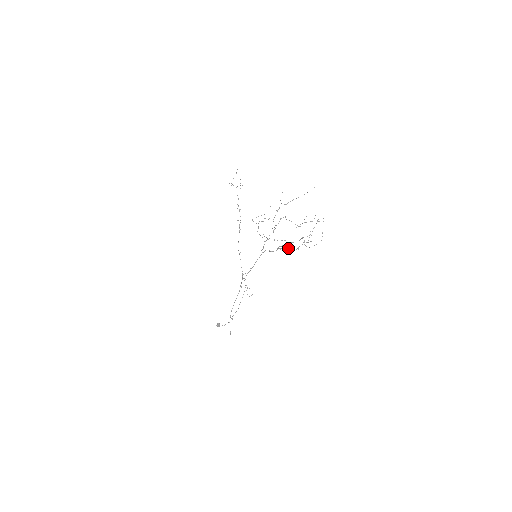
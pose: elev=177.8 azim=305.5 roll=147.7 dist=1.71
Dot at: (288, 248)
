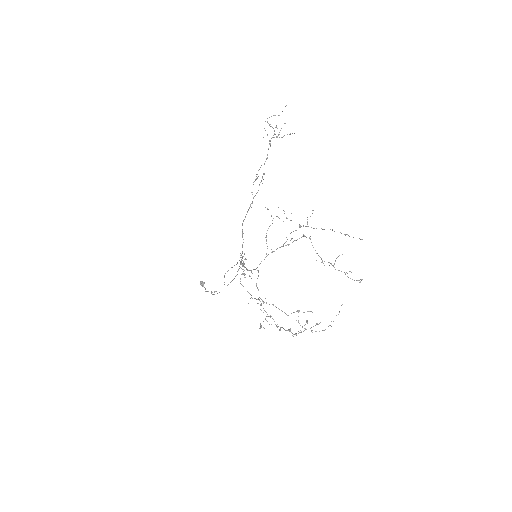
Dot at: (261, 325)
